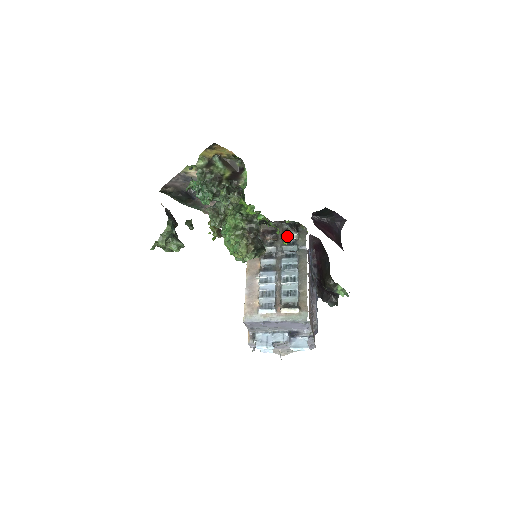
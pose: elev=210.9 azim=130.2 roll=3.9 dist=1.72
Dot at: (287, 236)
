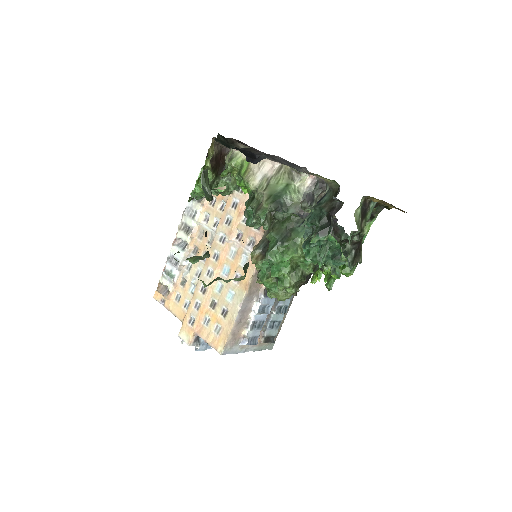
Dot at: occluded
